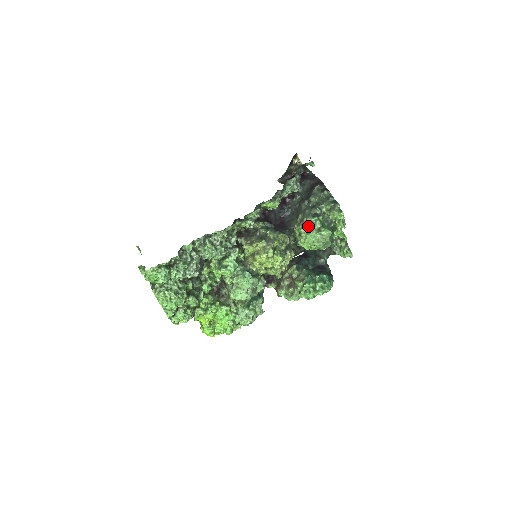
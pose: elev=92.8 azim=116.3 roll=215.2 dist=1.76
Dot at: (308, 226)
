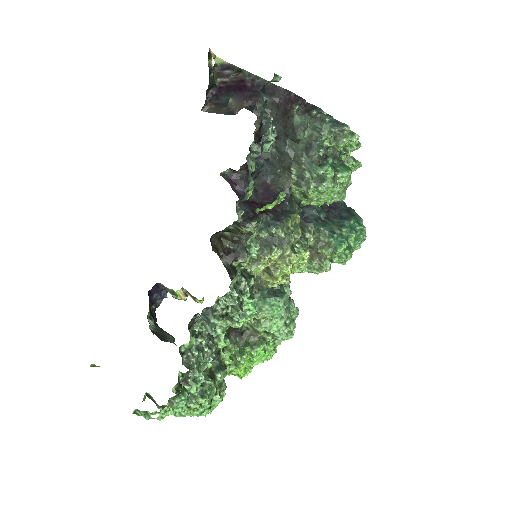
Dot at: (317, 182)
